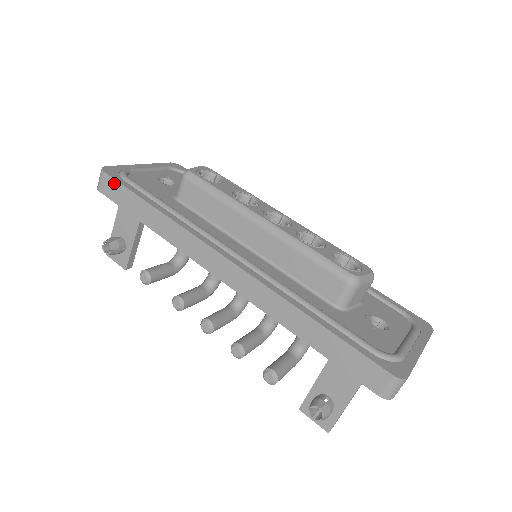
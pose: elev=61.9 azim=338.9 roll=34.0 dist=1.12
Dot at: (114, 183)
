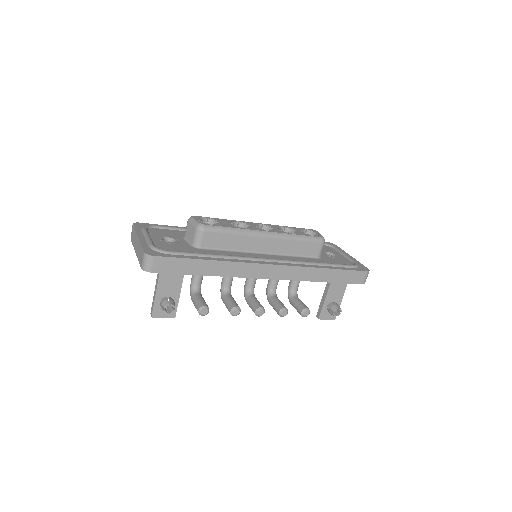
Dot at: (167, 260)
